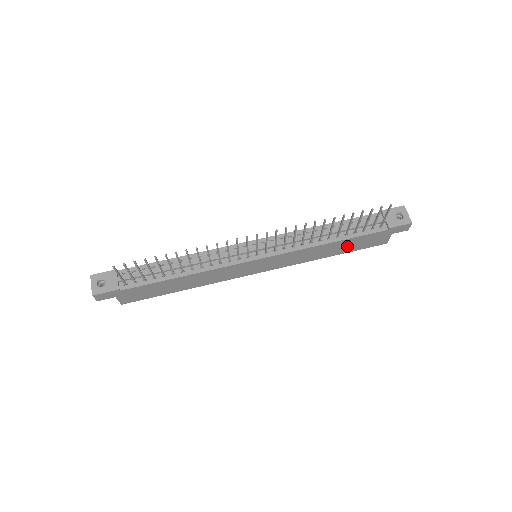
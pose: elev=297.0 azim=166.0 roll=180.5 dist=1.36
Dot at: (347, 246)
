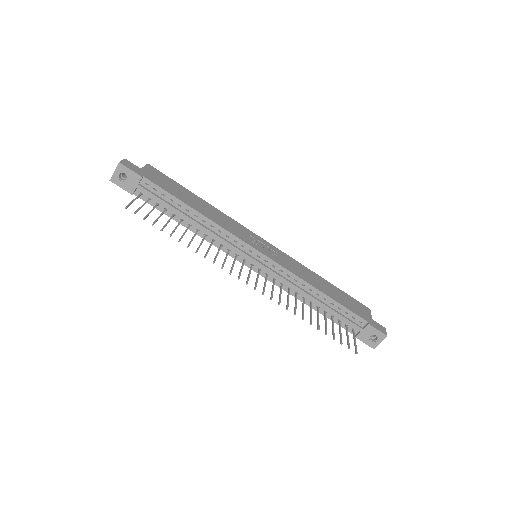
Dot at: occluded
